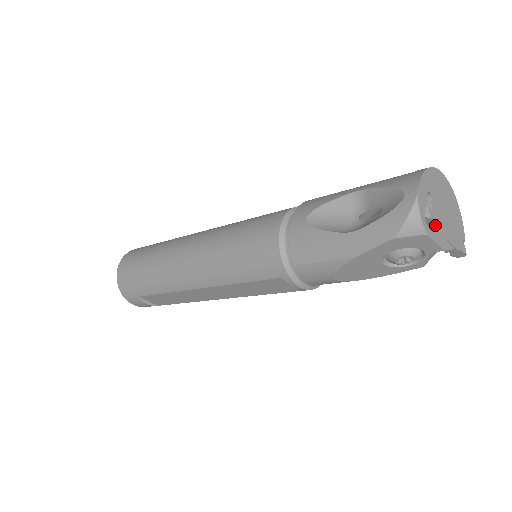
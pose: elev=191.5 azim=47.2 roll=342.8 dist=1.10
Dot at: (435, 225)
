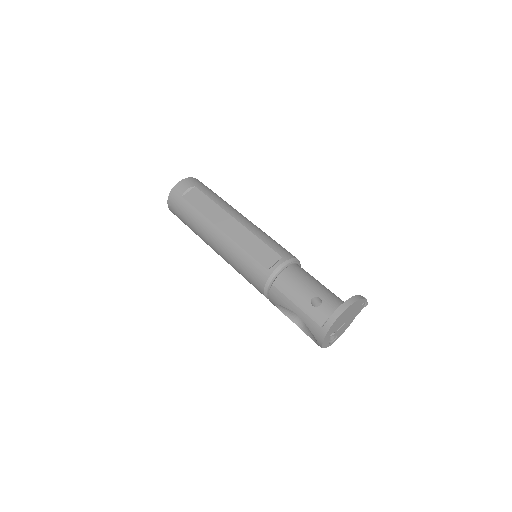
Dot at: (338, 334)
